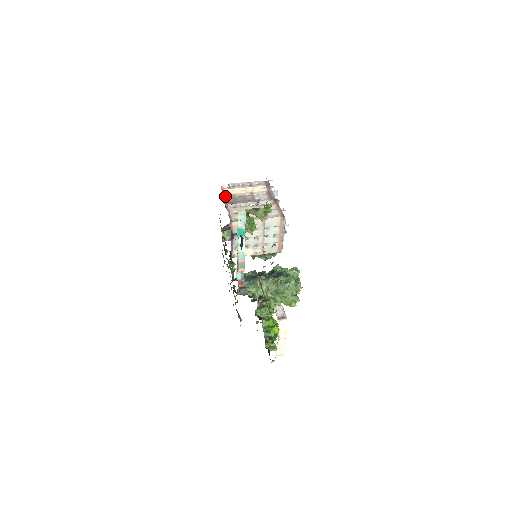
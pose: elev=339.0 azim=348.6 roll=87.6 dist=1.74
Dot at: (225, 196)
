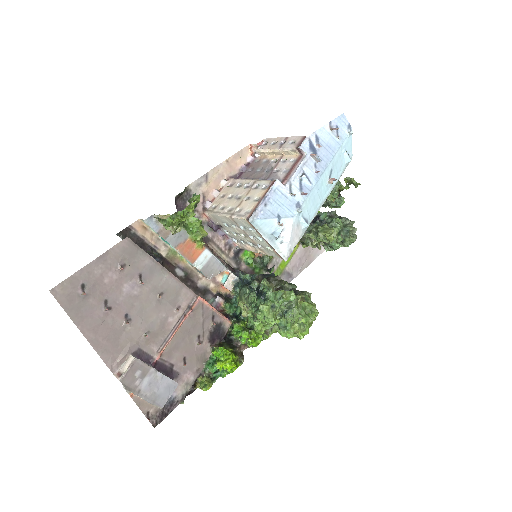
Dot at: (254, 159)
